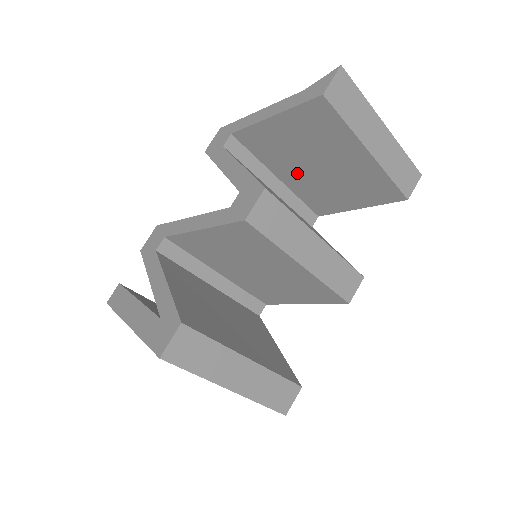
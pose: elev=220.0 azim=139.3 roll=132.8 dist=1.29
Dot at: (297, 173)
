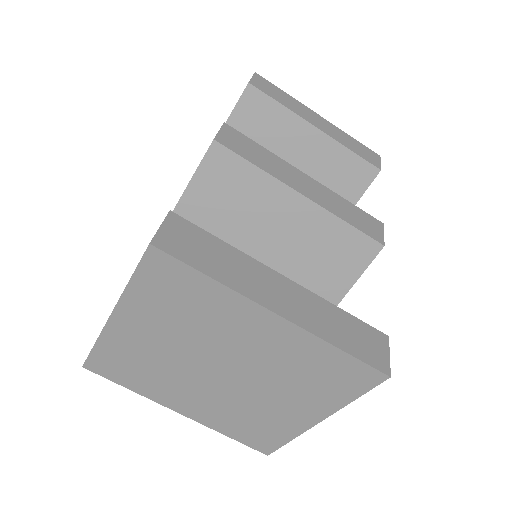
Dot at: occluded
